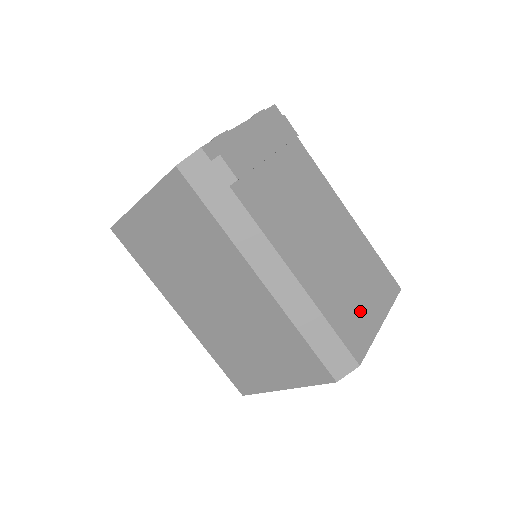
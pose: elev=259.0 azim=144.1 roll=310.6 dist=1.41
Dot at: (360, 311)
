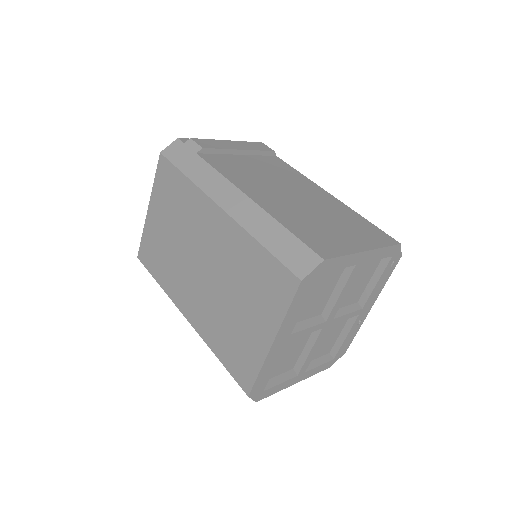
Dot at: (332, 235)
